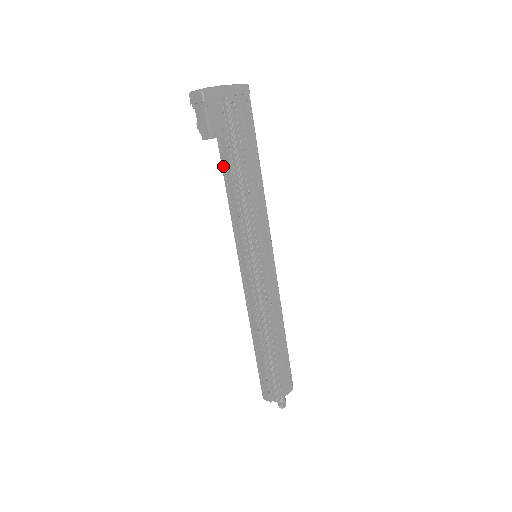
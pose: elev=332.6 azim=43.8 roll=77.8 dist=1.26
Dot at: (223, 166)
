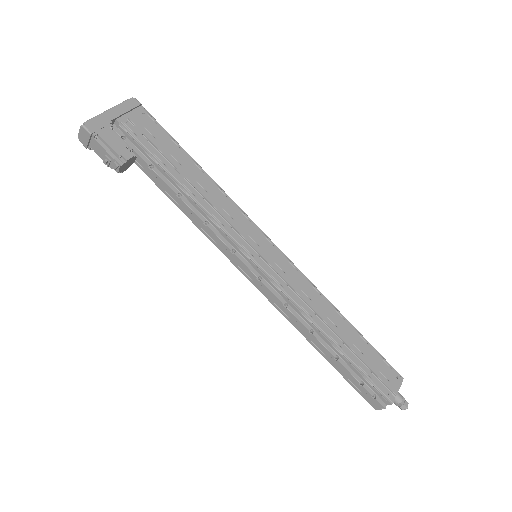
Dot at: (160, 187)
